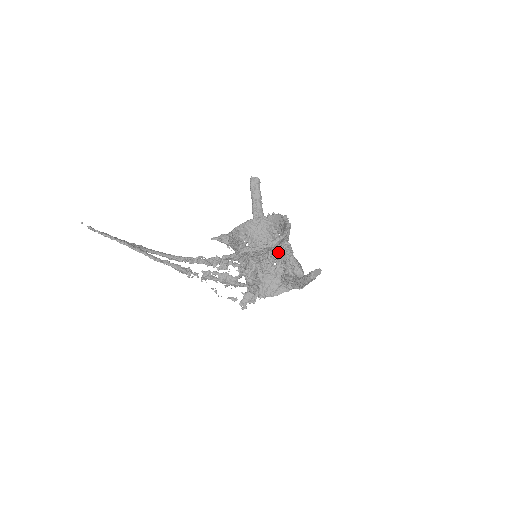
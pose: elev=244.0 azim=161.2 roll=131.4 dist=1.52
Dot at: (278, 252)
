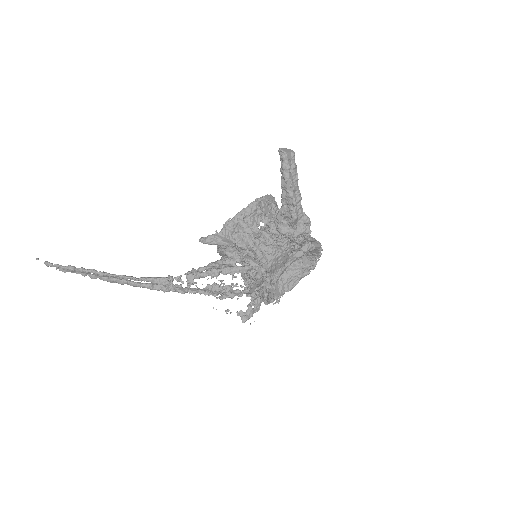
Dot at: (269, 221)
